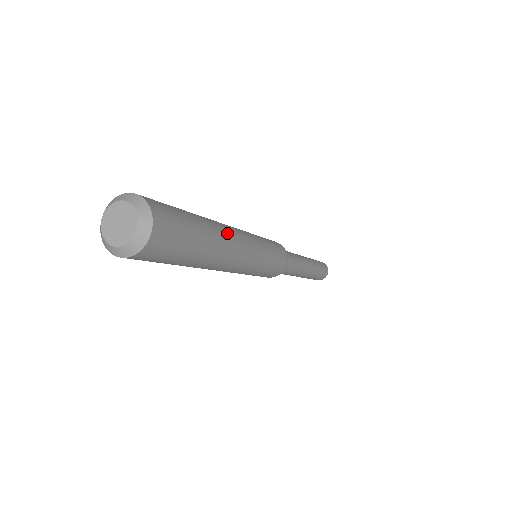
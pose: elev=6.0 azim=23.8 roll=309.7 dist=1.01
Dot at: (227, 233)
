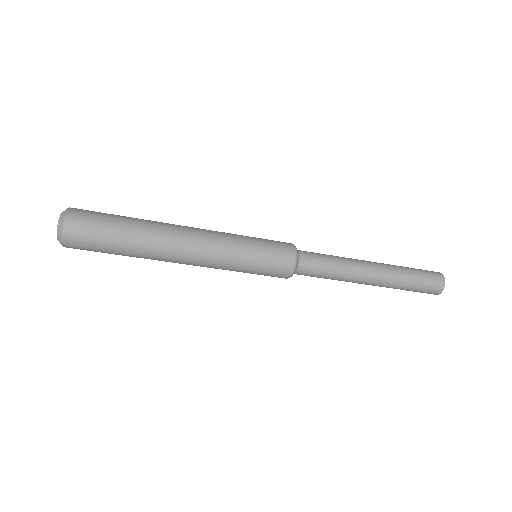
Dot at: (169, 226)
